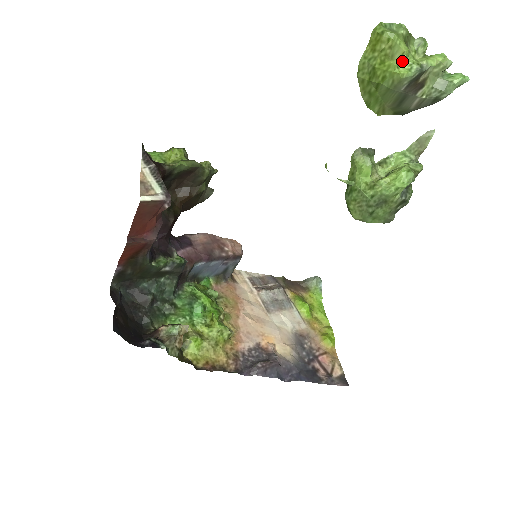
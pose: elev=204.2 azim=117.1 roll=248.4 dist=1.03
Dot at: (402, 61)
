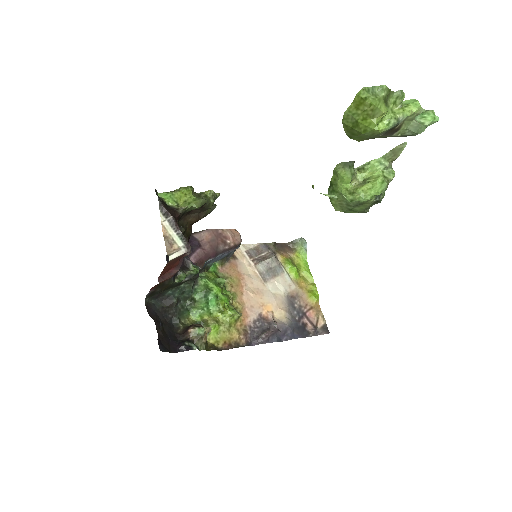
Dot at: (382, 118)
